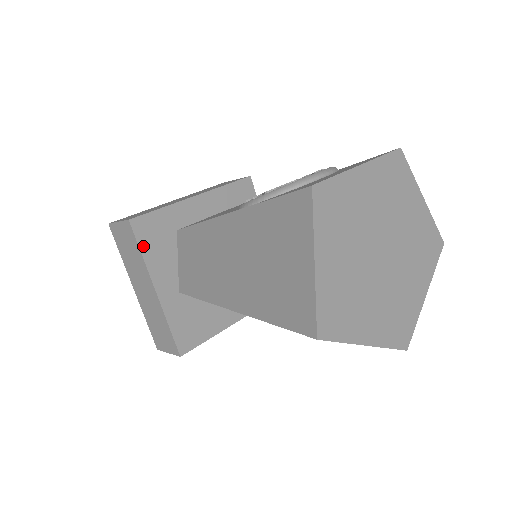
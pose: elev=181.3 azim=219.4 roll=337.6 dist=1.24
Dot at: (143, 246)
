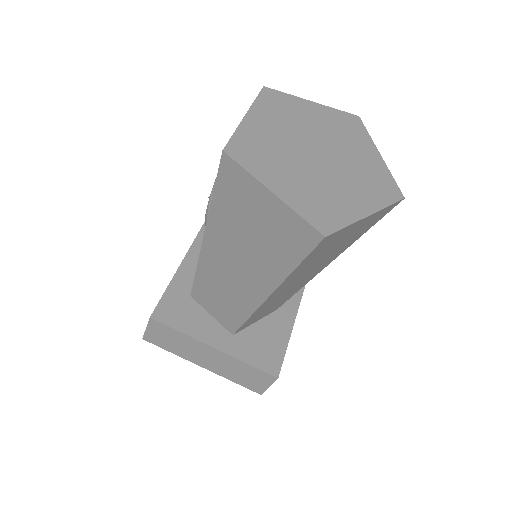
Dot at: (177, 326)
